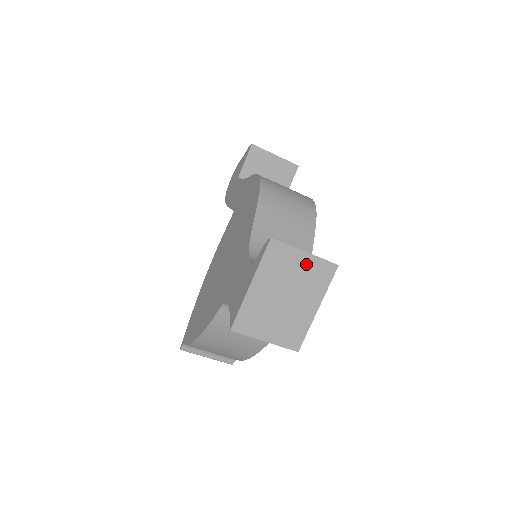
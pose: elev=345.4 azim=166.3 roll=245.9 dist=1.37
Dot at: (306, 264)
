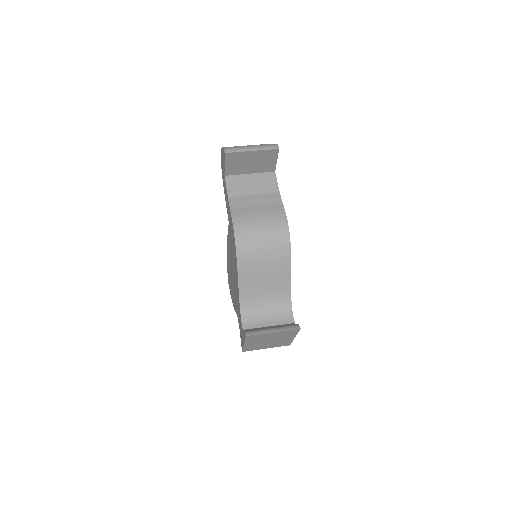
Dot at: (277, 334)
